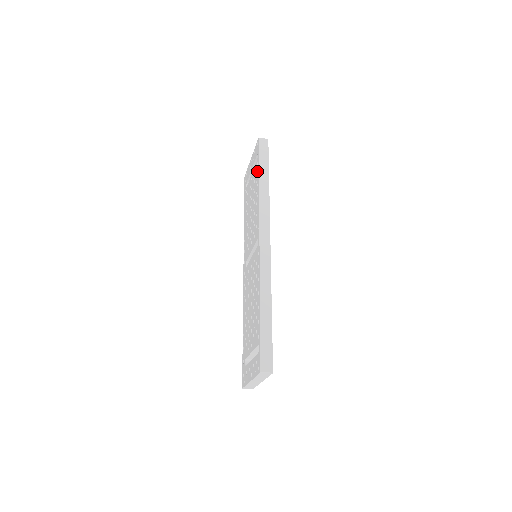
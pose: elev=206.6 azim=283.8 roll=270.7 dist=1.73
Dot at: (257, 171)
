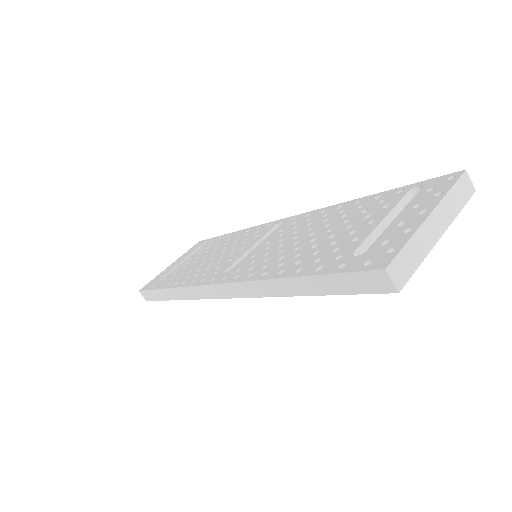
Dot at: (217, 239)
